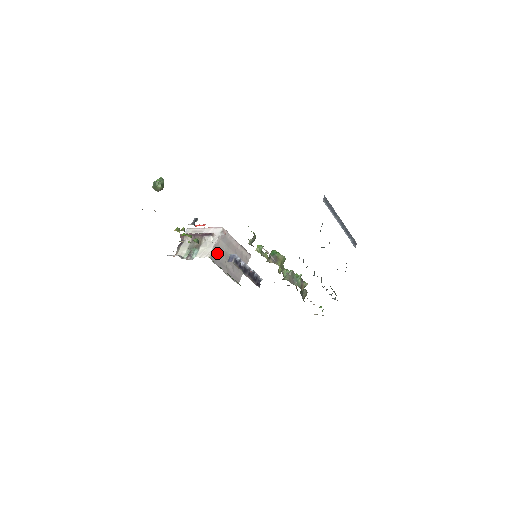
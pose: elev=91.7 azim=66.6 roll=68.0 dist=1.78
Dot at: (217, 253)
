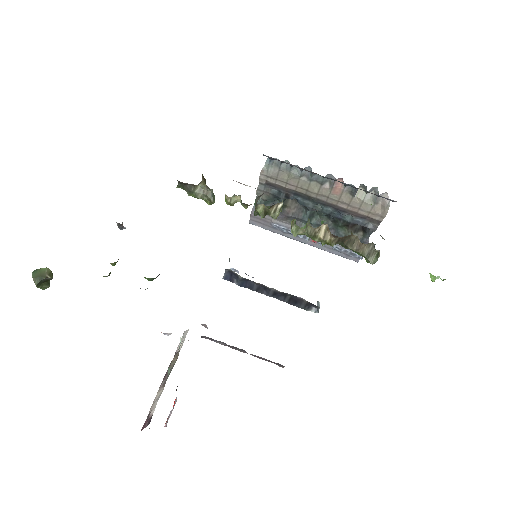
Dot at: occluded
